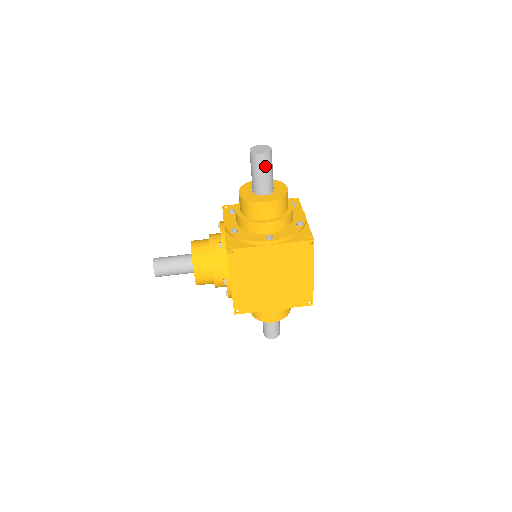
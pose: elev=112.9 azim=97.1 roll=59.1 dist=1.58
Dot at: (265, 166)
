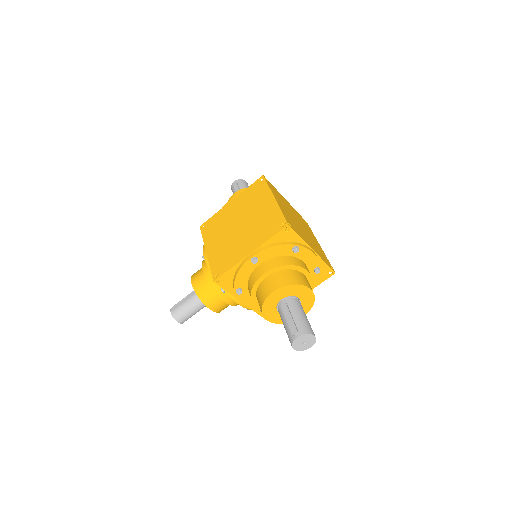
Dot at: occluded
